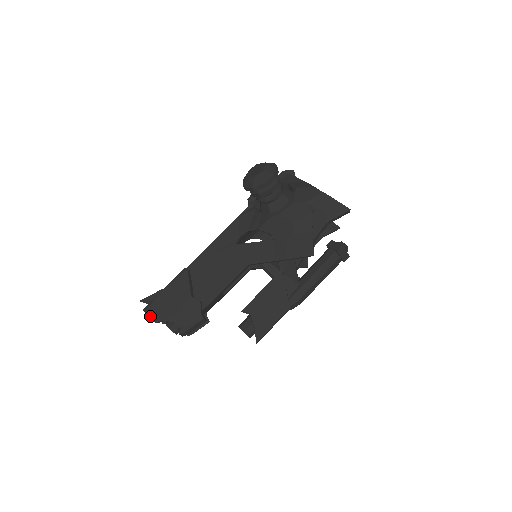
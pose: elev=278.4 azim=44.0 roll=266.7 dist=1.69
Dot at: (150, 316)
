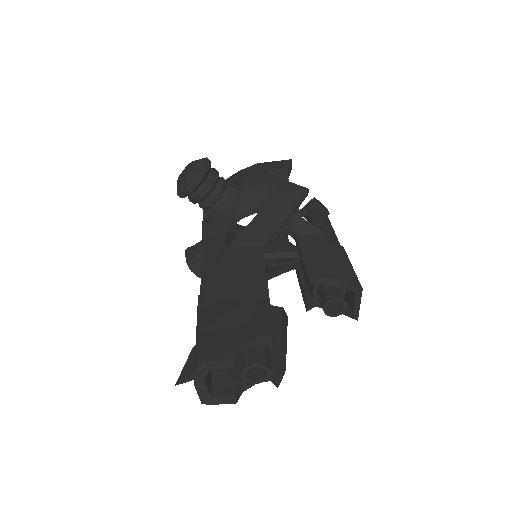
Dot at: (216, 359)
